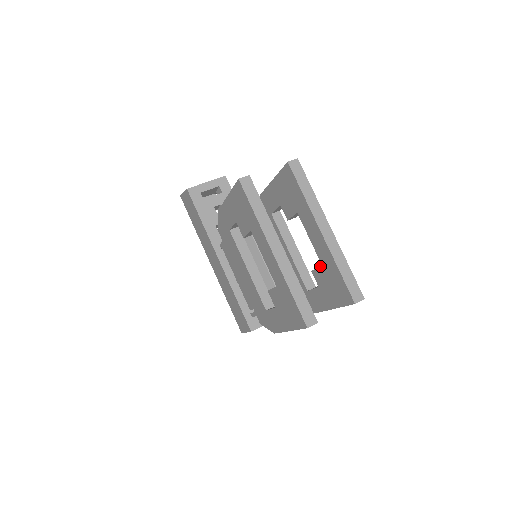
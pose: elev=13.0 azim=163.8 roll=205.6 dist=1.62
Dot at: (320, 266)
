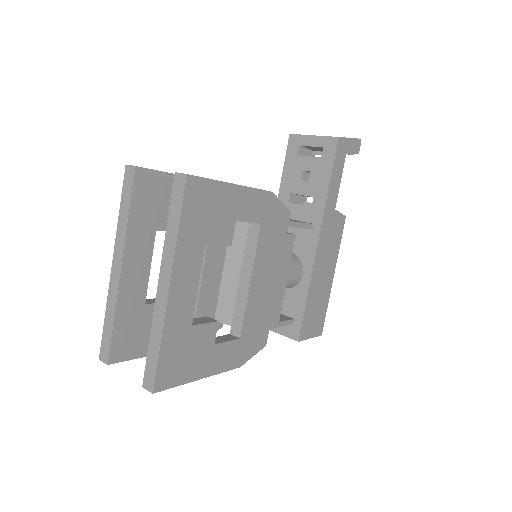
Dot at: occluded
